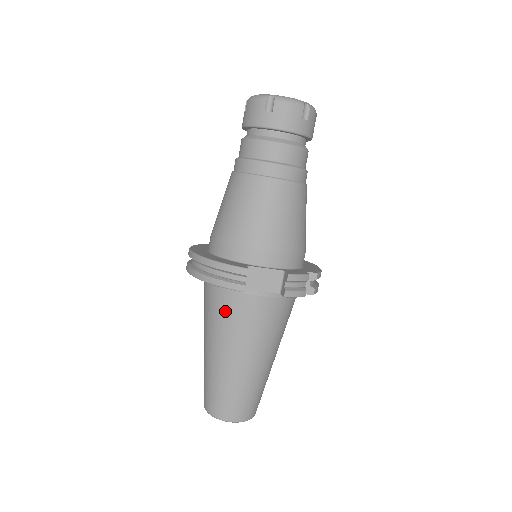
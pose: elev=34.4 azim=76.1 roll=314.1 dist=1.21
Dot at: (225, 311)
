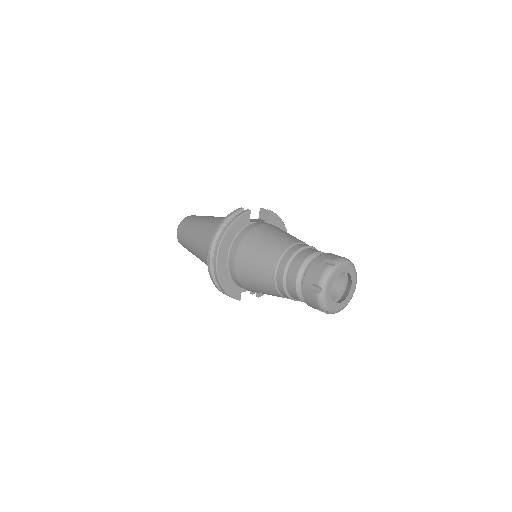
Dot at: occluded
